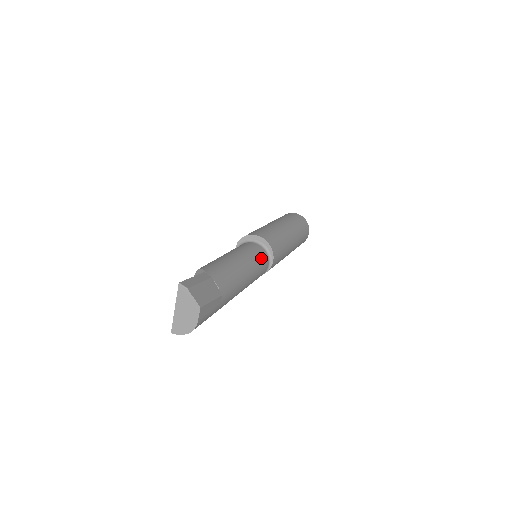
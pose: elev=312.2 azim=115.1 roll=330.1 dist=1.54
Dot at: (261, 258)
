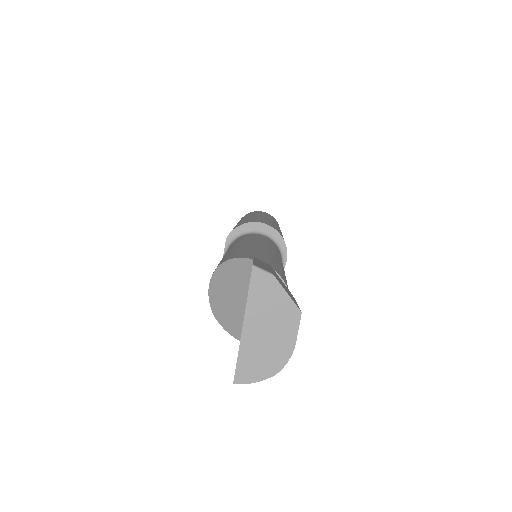
Dot at: (278, 251)
